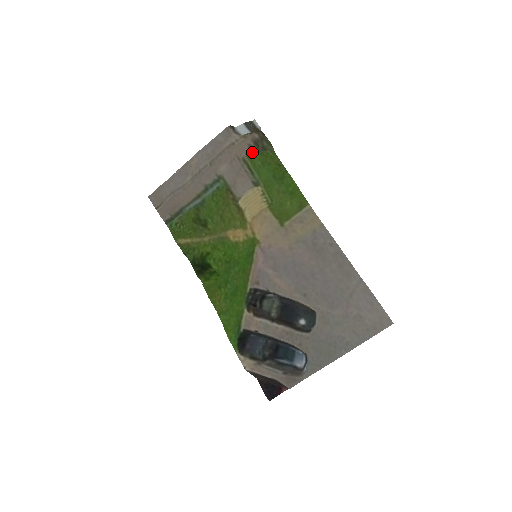
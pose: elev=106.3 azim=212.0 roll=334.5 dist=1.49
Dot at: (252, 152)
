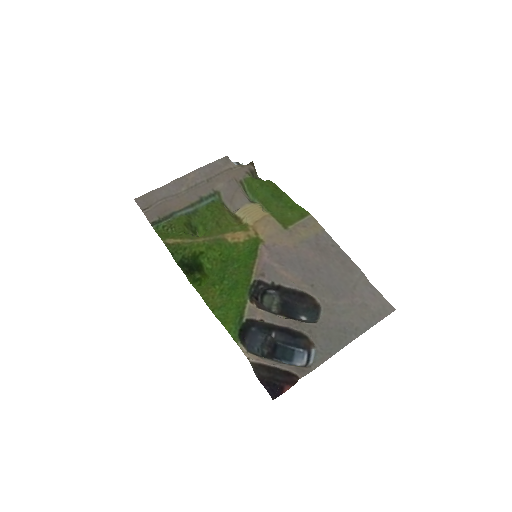
Dot at: (250, 177)
